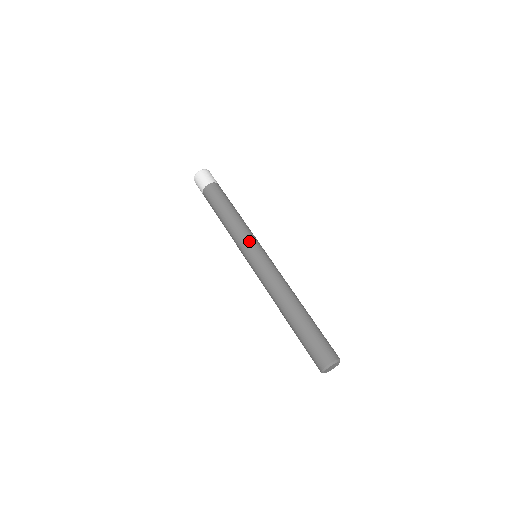
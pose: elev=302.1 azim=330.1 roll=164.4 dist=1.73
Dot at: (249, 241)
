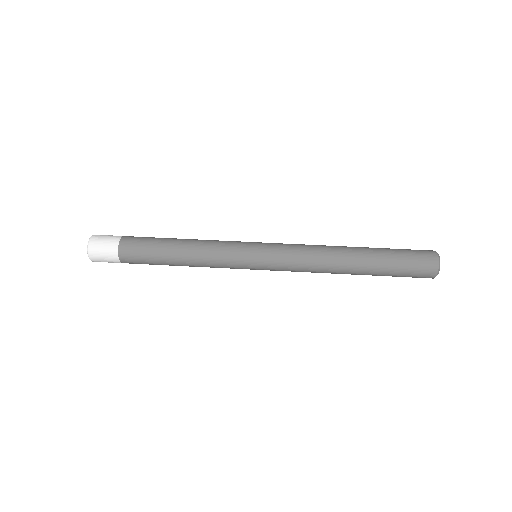
Dot at: (238, 245)
